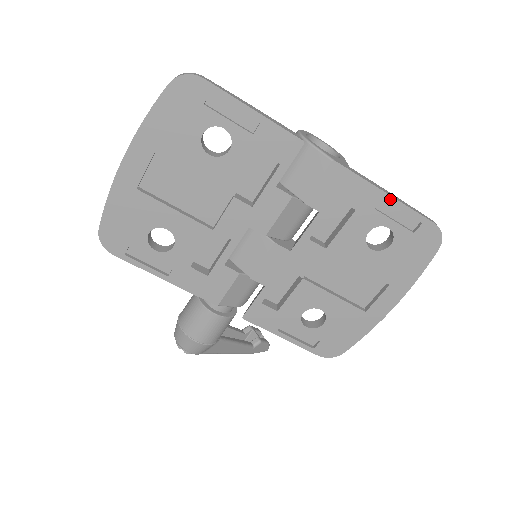
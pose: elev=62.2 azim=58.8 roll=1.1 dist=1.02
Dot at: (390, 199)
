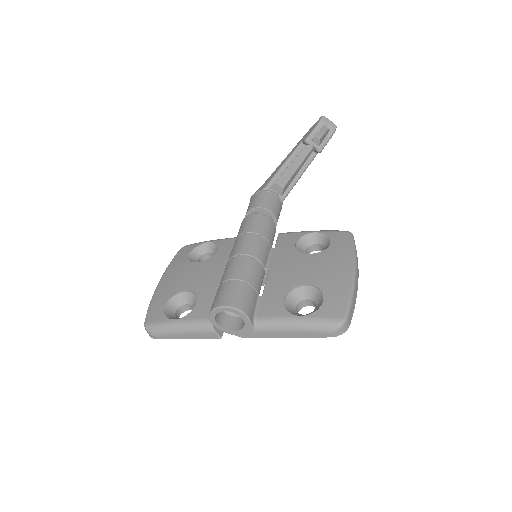
Dot at: (291, 336)
